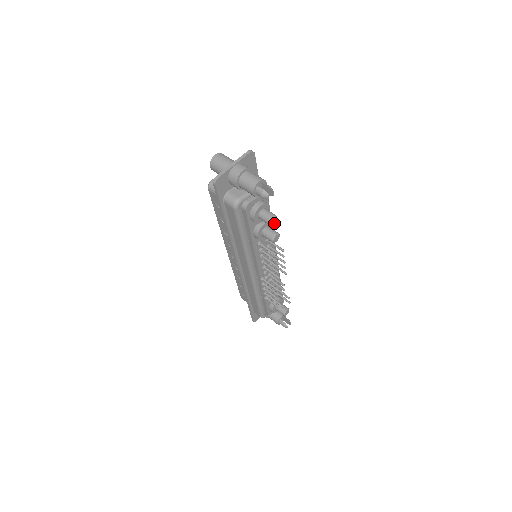
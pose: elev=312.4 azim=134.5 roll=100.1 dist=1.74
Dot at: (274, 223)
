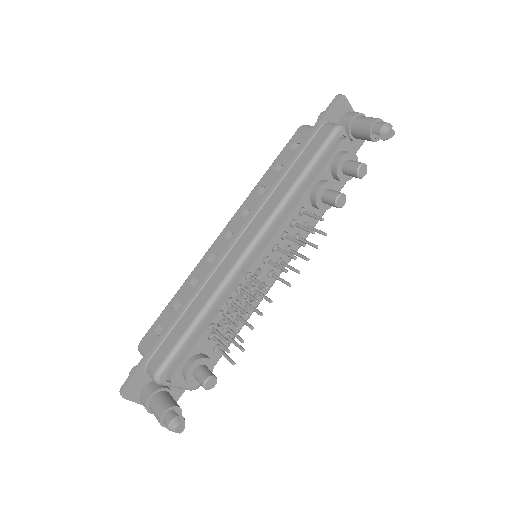
Dot at: (360, 175)
